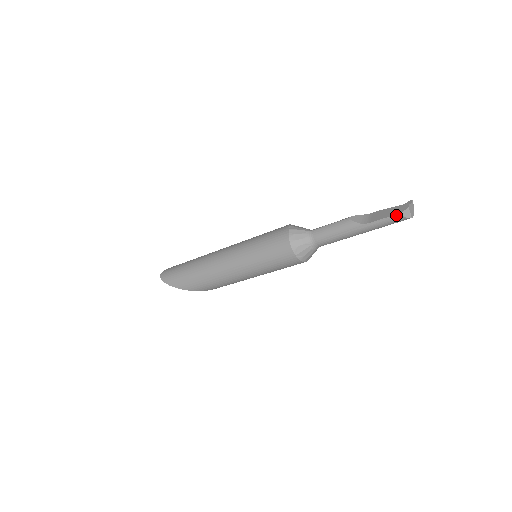
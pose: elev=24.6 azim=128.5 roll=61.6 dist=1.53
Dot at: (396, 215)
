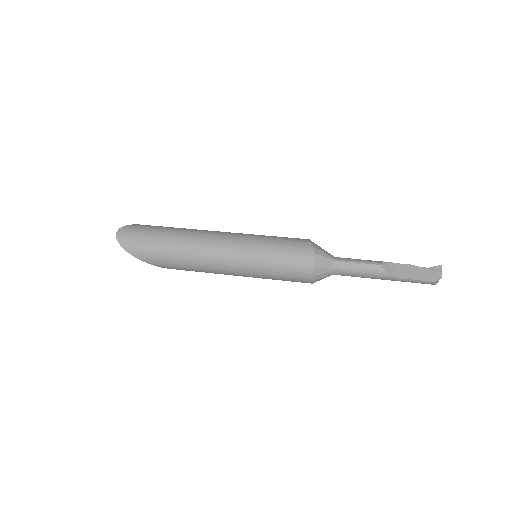
Dot at: (429, 282)
